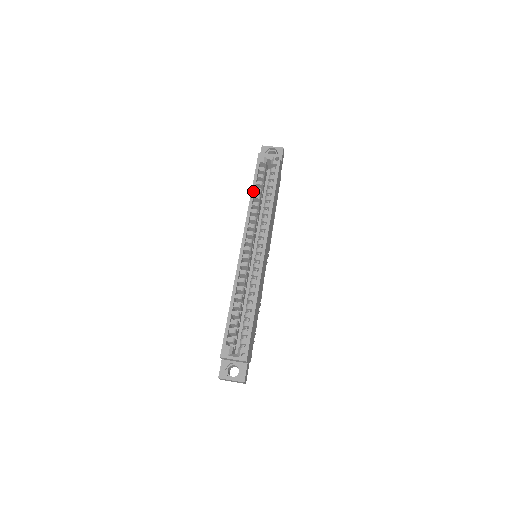
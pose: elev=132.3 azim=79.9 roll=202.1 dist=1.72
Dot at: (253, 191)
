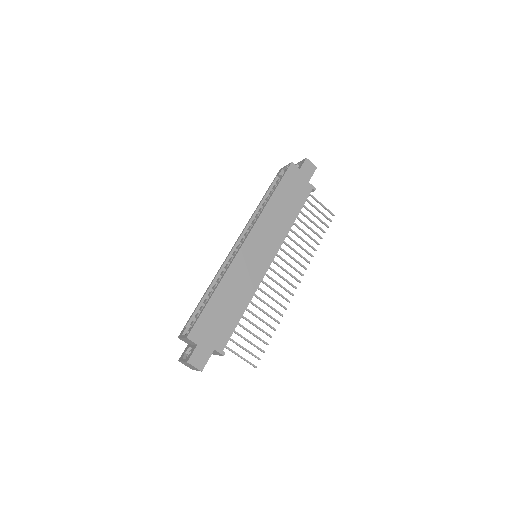
Dot at: (262, 200)
